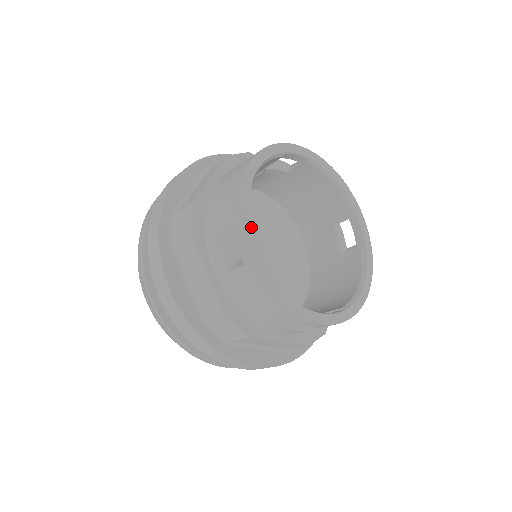
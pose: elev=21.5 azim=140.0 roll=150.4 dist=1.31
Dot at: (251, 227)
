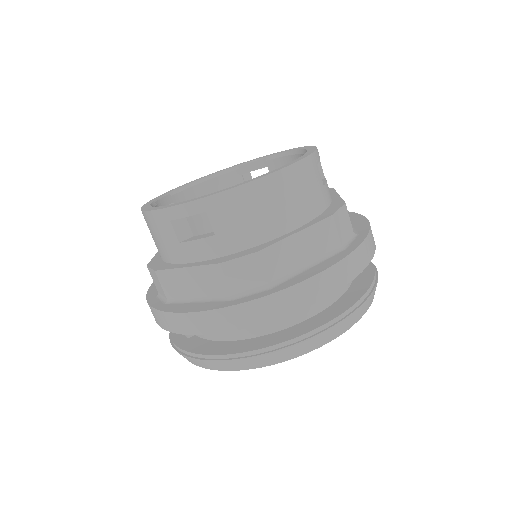
Dot at: (161, 197)
